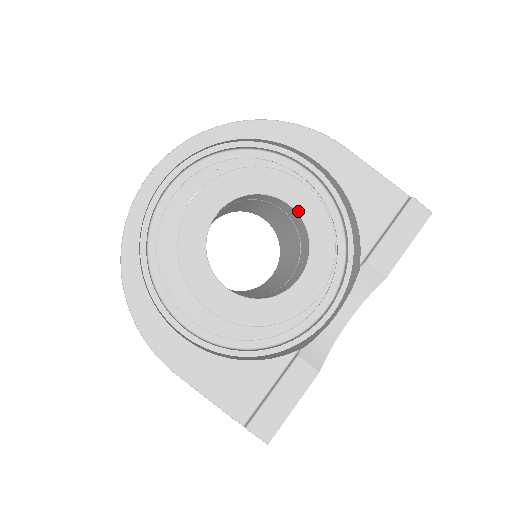
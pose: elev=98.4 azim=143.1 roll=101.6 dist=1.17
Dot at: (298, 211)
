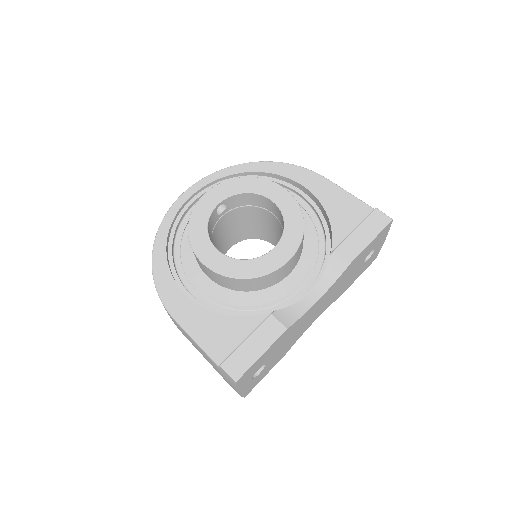
Dot at: (278, 205)
